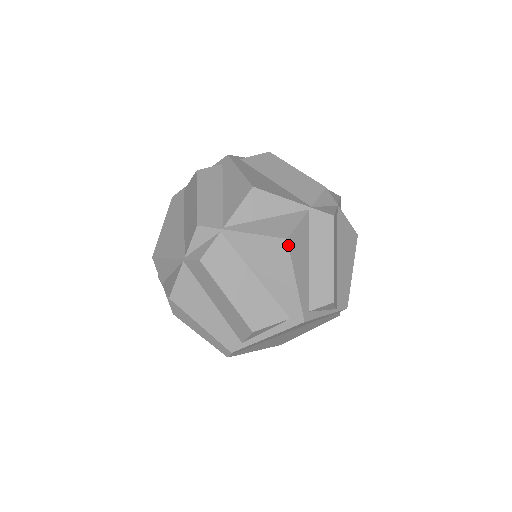
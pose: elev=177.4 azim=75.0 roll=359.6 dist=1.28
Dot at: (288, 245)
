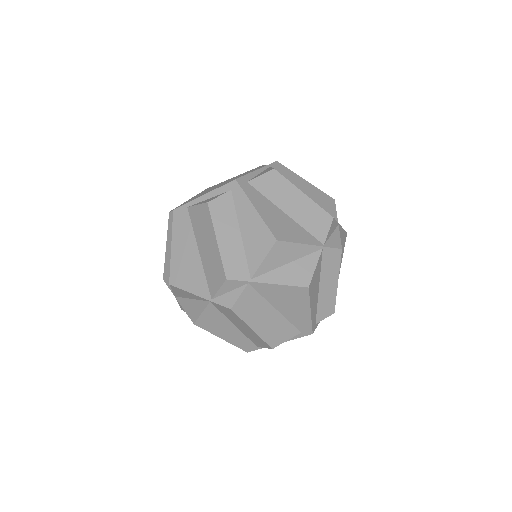
Dot at: (309, 291)
